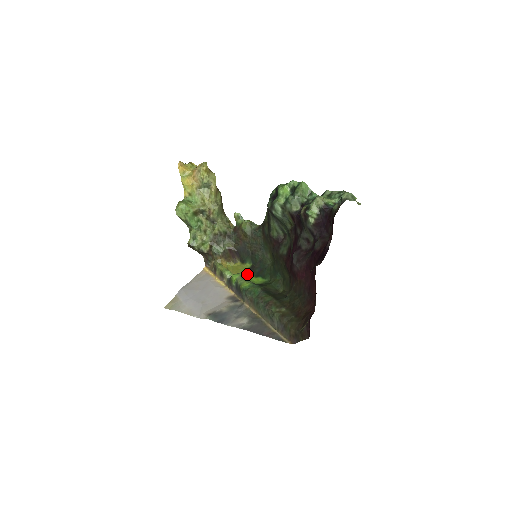
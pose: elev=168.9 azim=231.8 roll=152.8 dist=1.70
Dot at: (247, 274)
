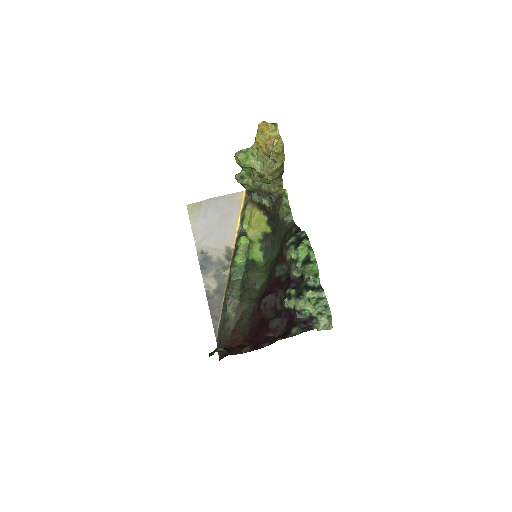
Dot at: (259, 238)
